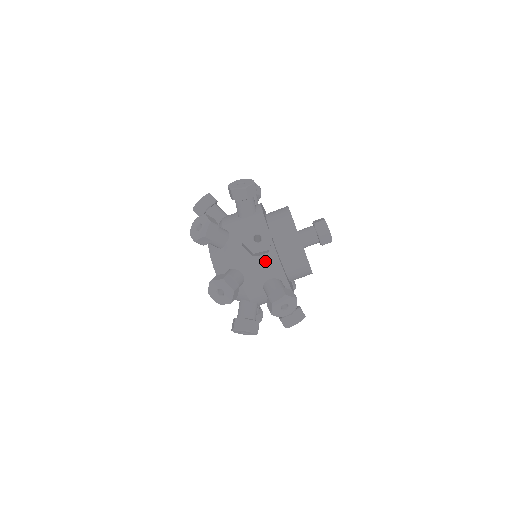
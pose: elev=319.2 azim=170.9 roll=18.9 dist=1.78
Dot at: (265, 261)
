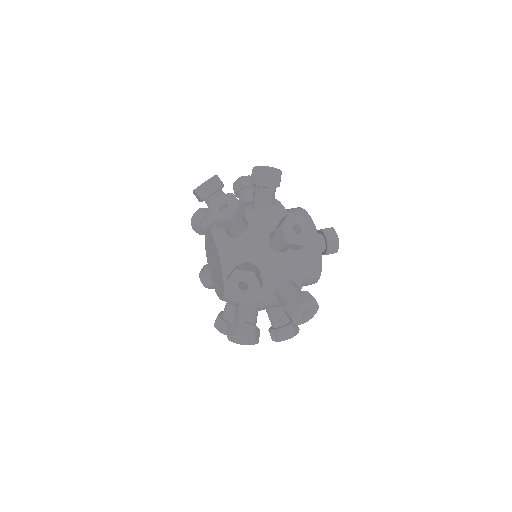
Dot at: occluded
